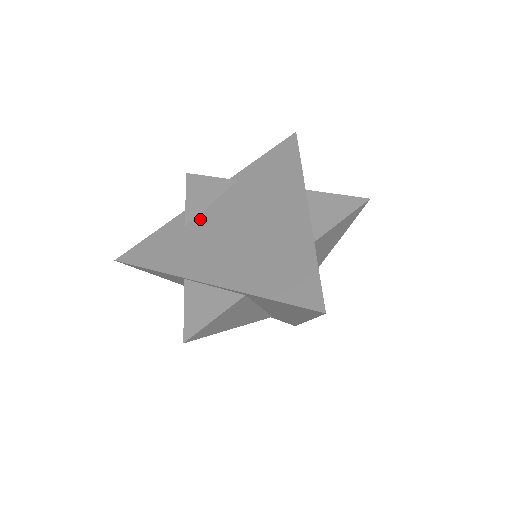
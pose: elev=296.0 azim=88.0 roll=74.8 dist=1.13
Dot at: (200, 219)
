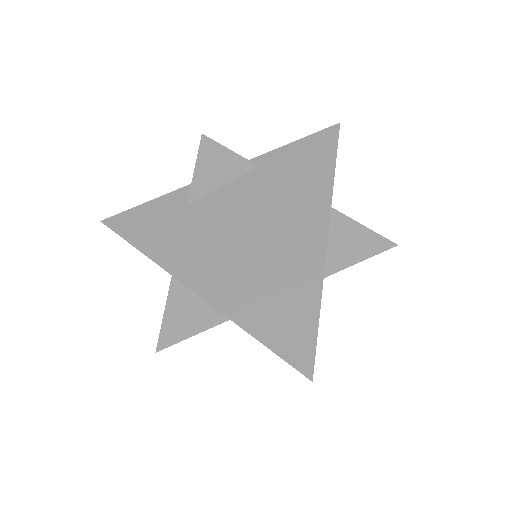
Dot at: (205, 203)
